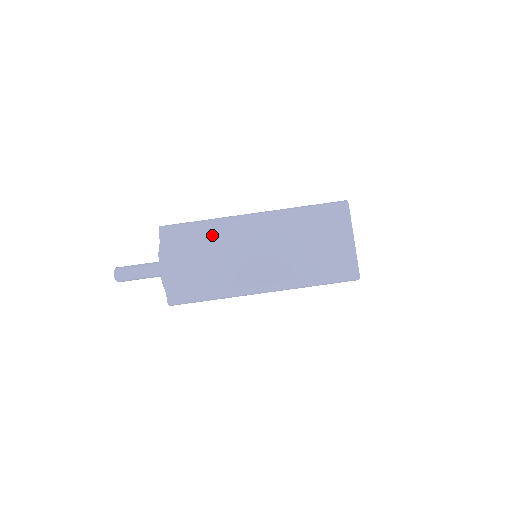
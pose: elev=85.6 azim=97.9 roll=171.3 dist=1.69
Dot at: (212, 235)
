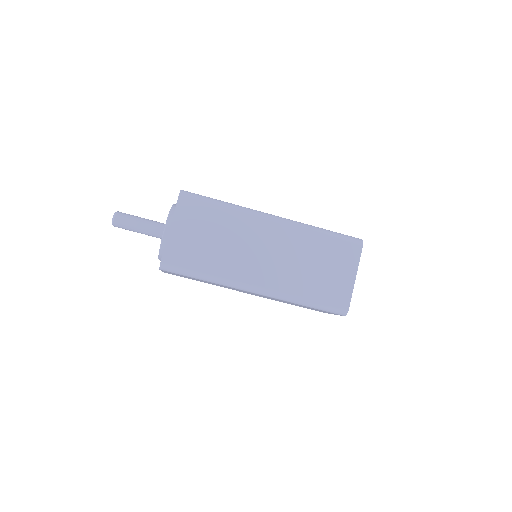
Dot at: (229, 219)
